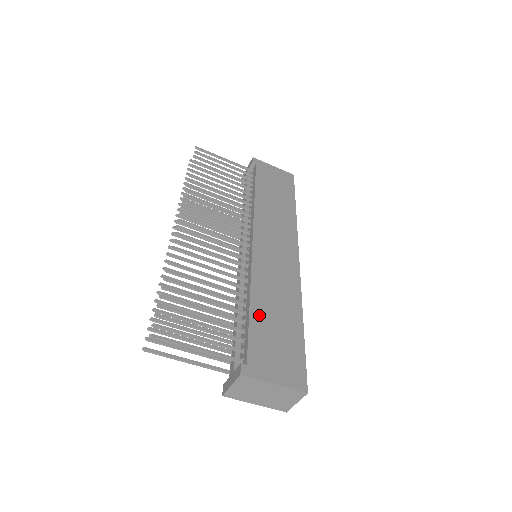
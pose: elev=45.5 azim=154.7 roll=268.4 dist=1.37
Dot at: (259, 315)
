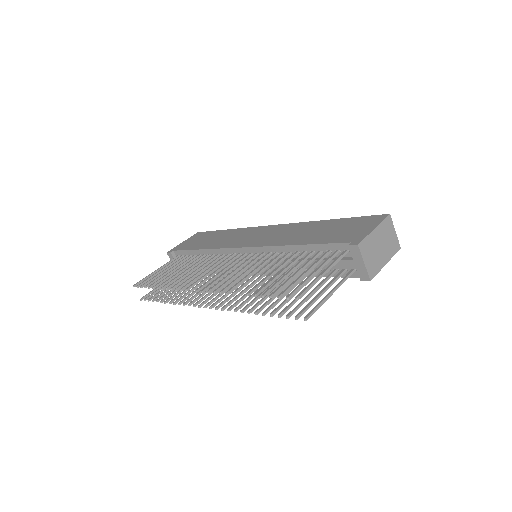
Dot at: (311, 240)
